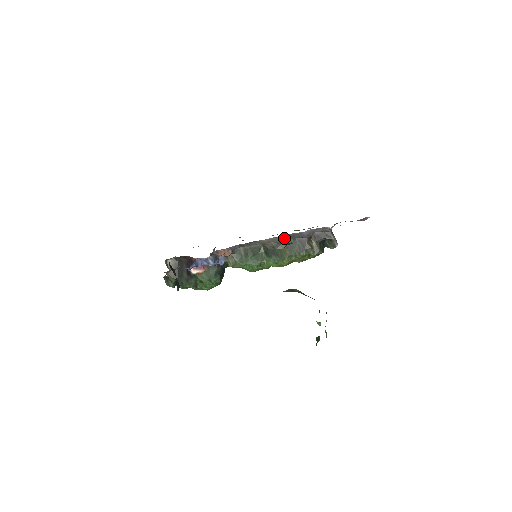
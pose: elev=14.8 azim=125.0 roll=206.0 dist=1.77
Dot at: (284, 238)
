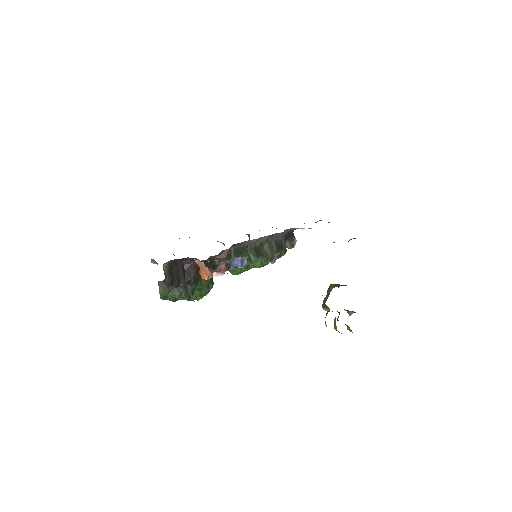
Dot at: (269, 237)
